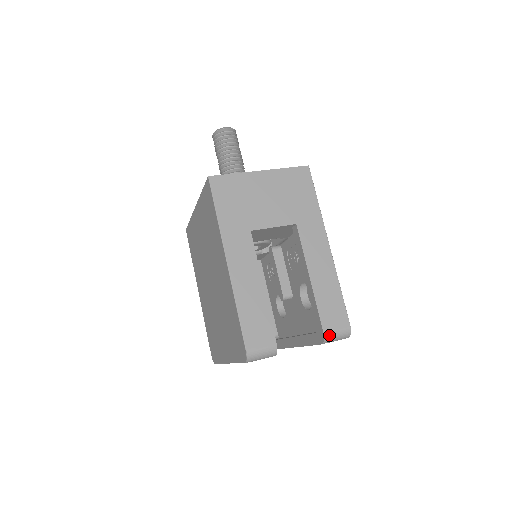
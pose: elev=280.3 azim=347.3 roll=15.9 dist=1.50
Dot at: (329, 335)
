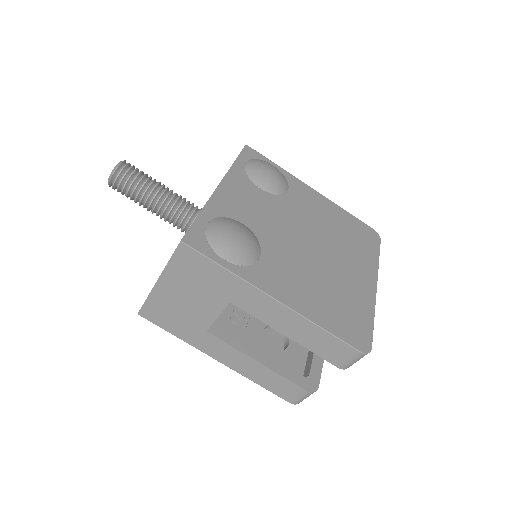
Dot at: (346, 366)
